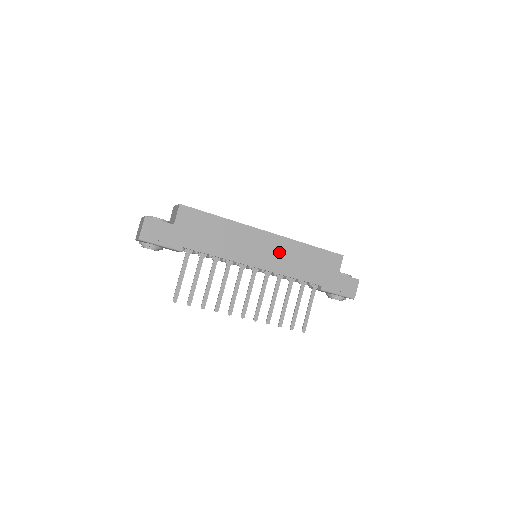
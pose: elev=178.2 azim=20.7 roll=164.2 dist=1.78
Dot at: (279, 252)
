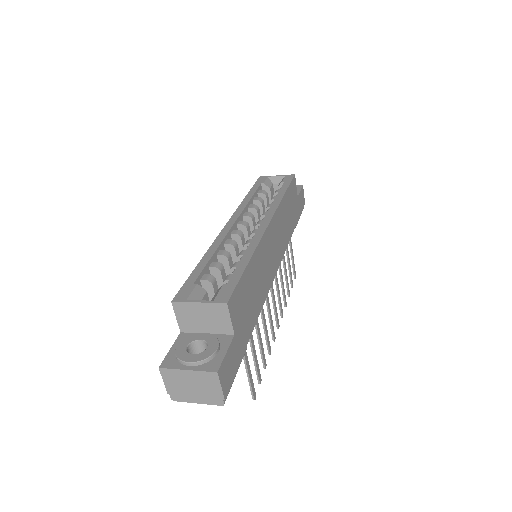
Dot at: (279, 232)
